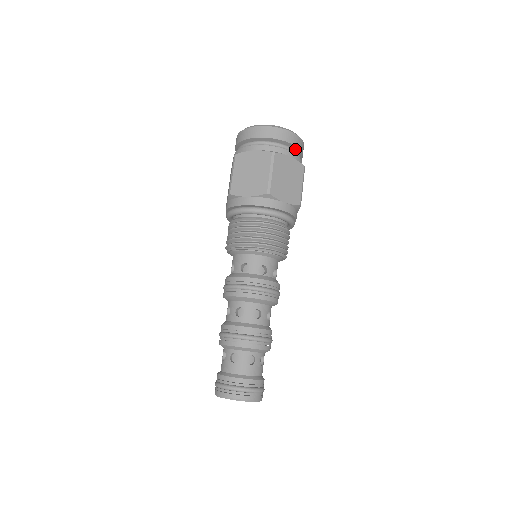
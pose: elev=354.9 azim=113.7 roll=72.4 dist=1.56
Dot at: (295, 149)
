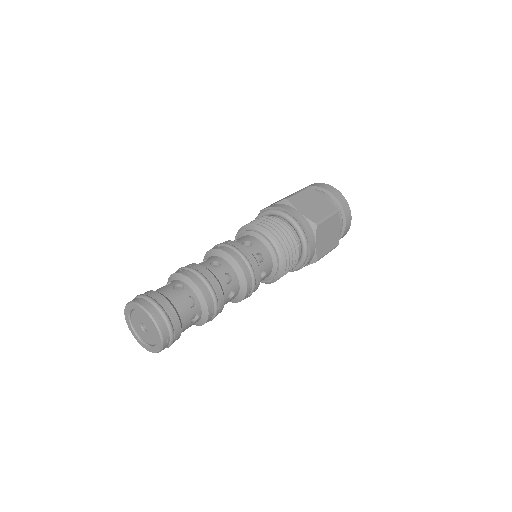
Dot at: (336, 202)
